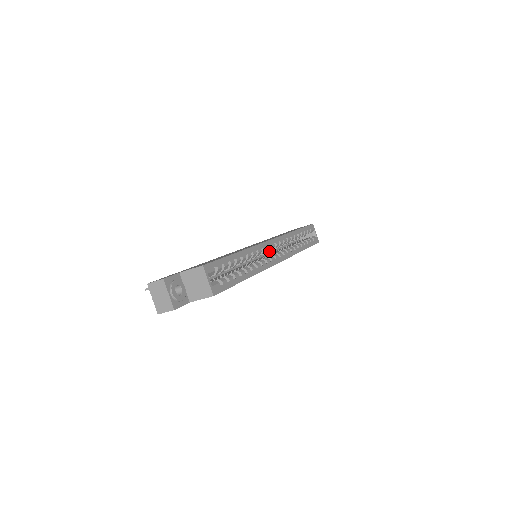
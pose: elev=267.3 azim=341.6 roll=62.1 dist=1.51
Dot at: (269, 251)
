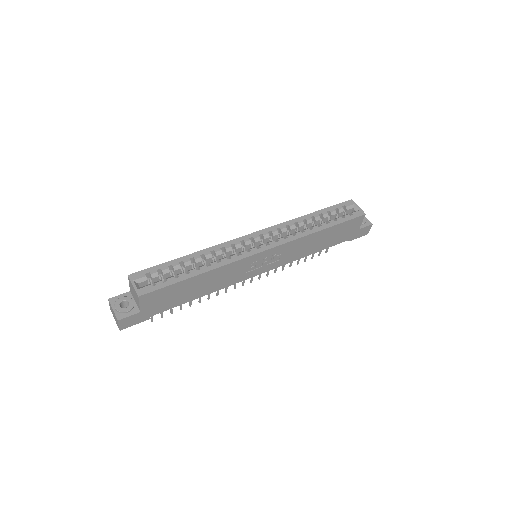
Dot at: occluded
